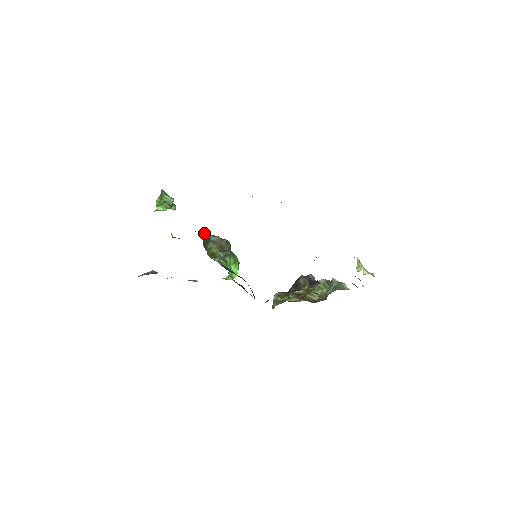
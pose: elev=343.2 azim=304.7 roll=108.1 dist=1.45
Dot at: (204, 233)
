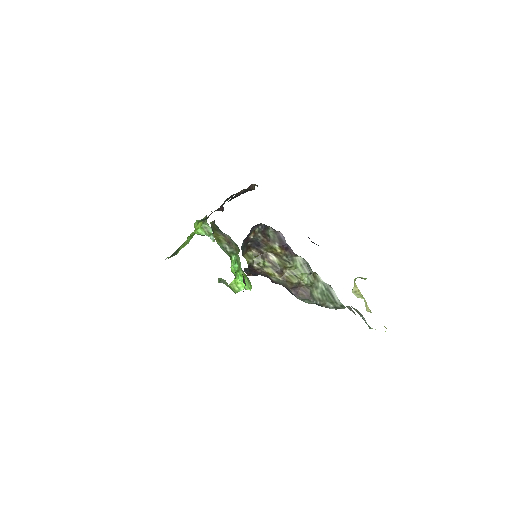
Dot at: occluded
